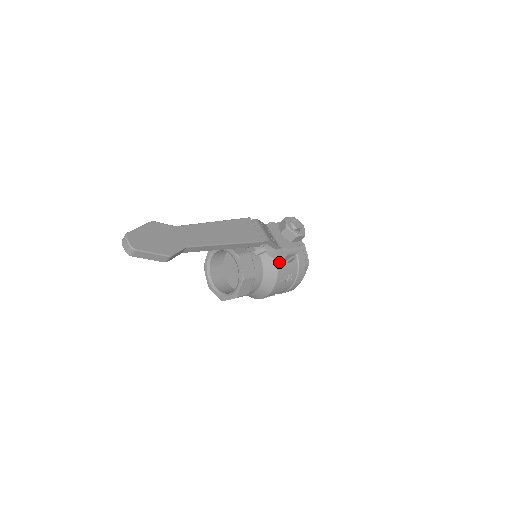
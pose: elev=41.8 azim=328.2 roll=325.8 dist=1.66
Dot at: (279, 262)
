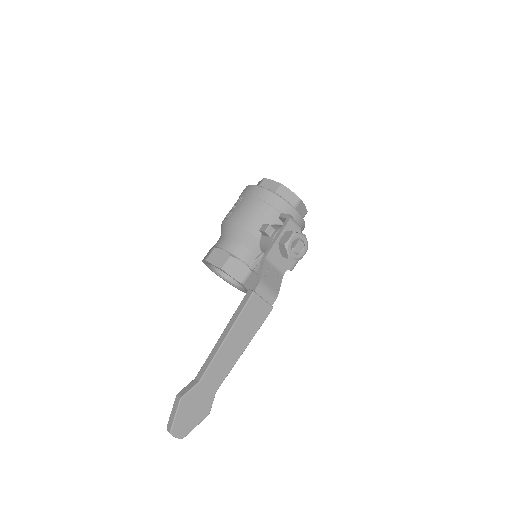
Dot at: occluded
